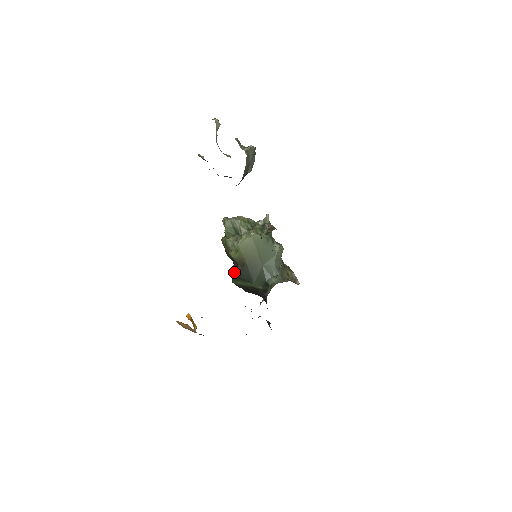
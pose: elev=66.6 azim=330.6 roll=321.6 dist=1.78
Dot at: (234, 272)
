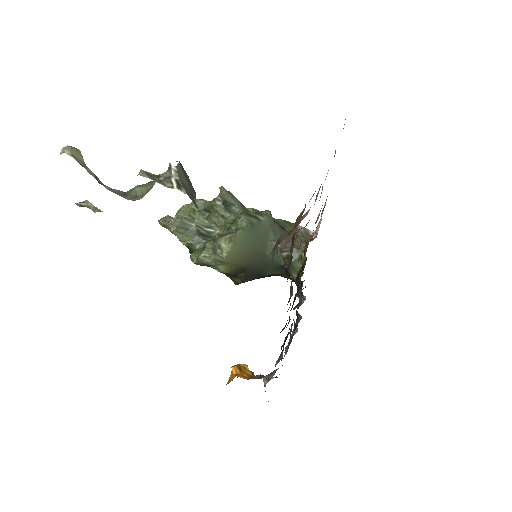
Dot at: (231, 276)
